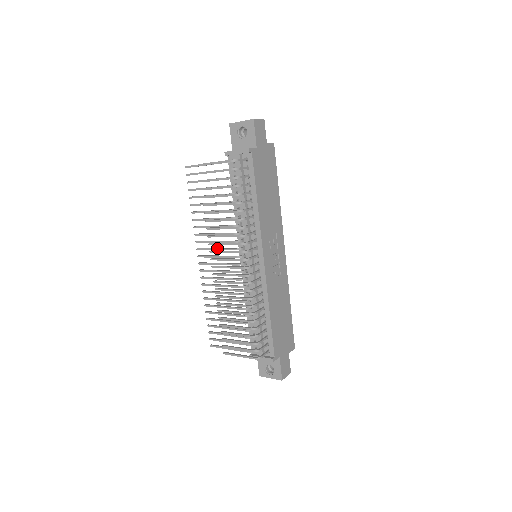
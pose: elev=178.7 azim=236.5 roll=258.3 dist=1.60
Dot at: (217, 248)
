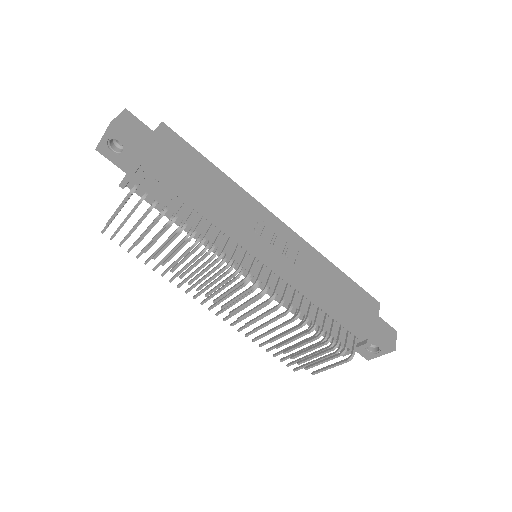
Dot at: (210, 284)
